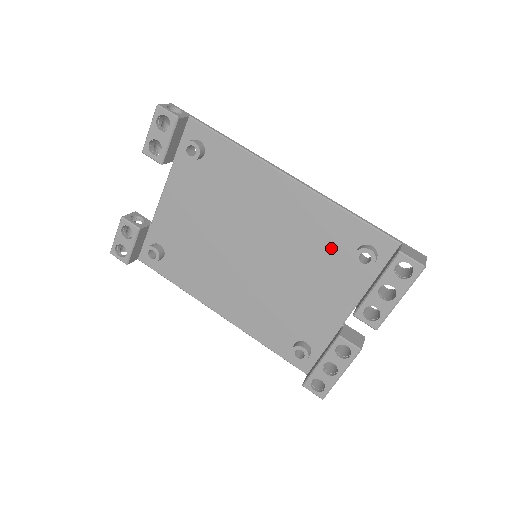
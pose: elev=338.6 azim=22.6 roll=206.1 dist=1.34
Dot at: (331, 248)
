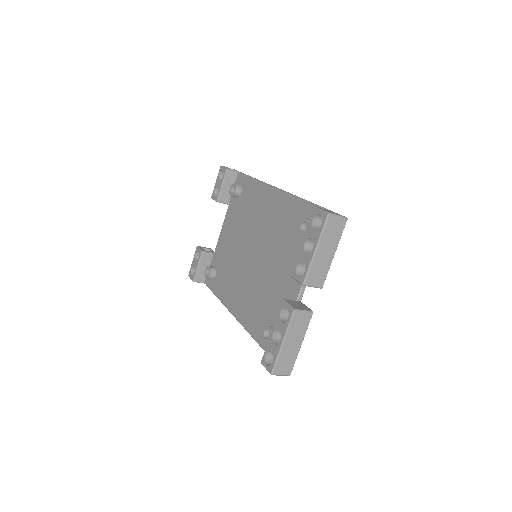
Dot at: (292, 232)
